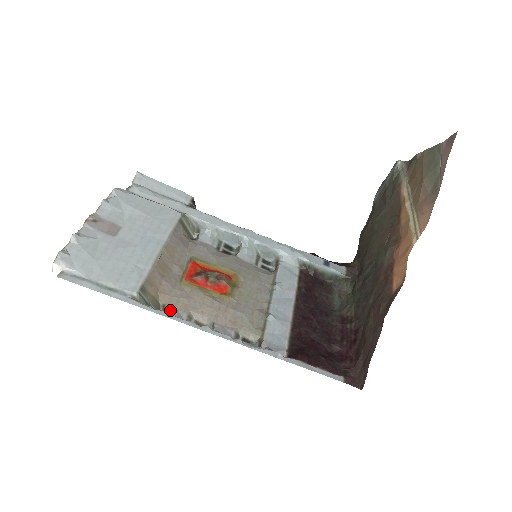
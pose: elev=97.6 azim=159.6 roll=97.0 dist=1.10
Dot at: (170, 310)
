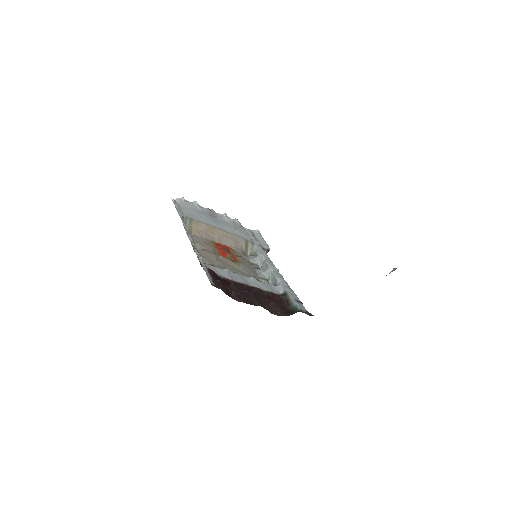
Dot at: occluded
